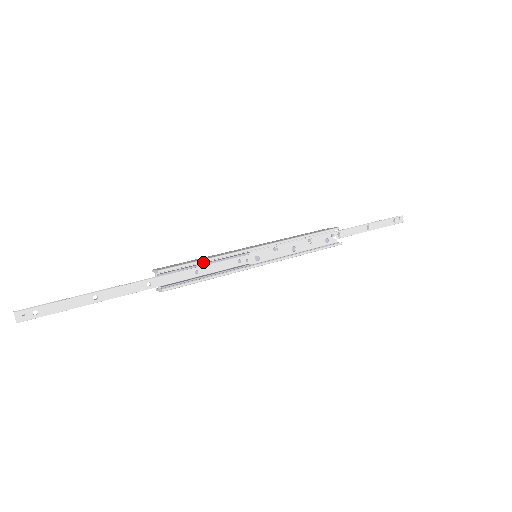
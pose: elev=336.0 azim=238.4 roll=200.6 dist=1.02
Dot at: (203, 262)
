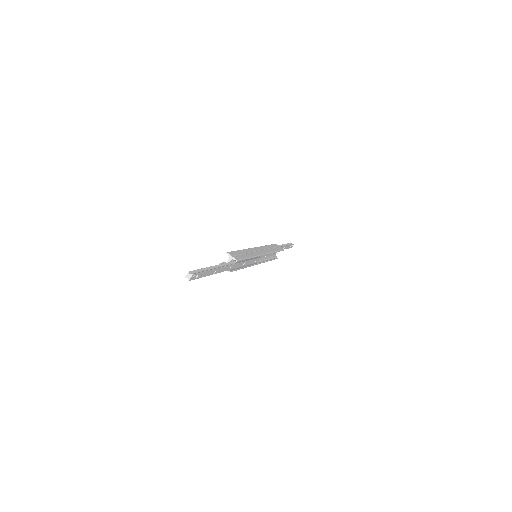
Dot at: occluded
